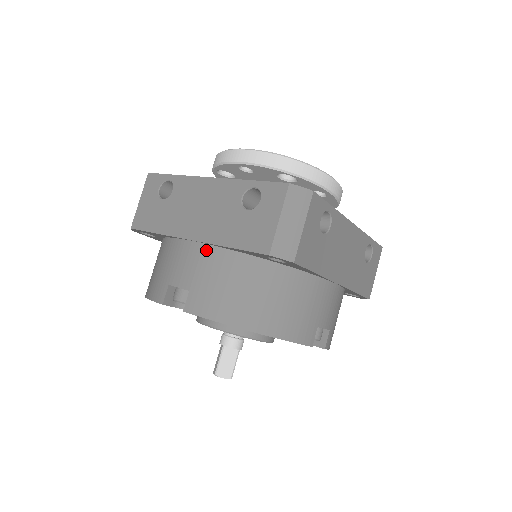
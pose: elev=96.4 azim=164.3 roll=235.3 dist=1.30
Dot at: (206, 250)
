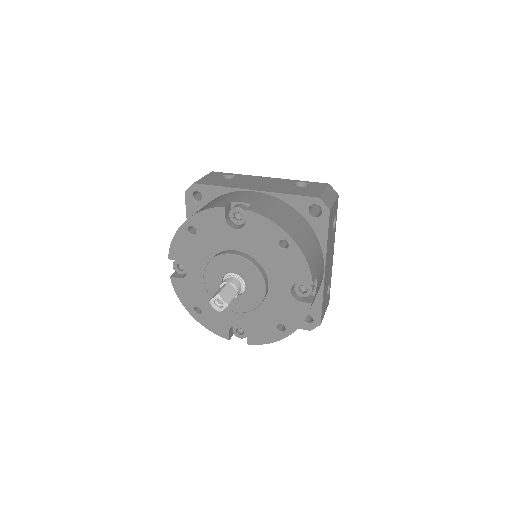
Dot at: occluded
